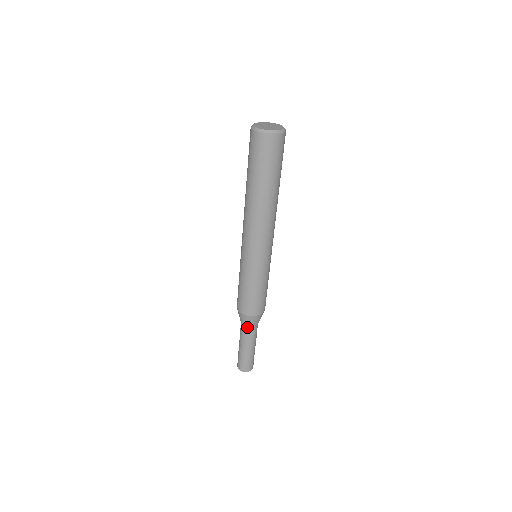
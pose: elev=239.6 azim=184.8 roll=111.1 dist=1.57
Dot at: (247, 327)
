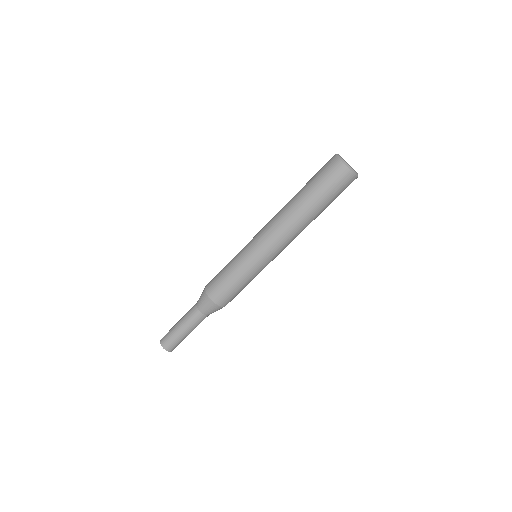
Dot at: (202, 311)
